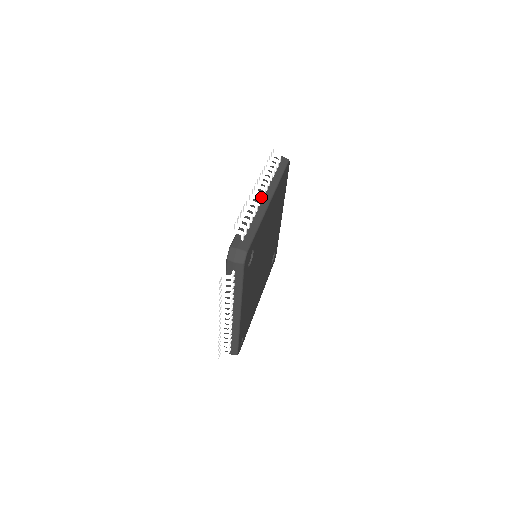
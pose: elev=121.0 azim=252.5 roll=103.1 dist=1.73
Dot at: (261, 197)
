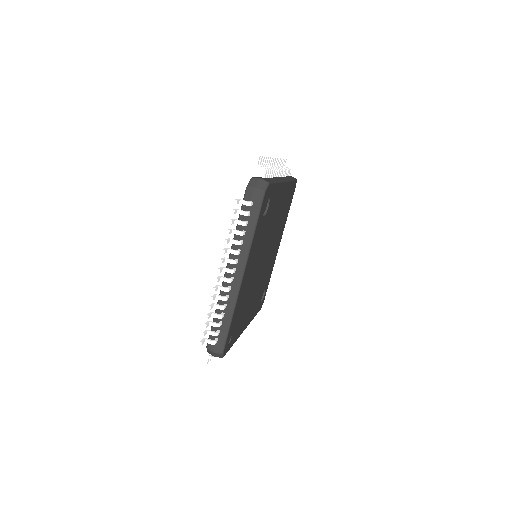
Dot at: (278, 172)
